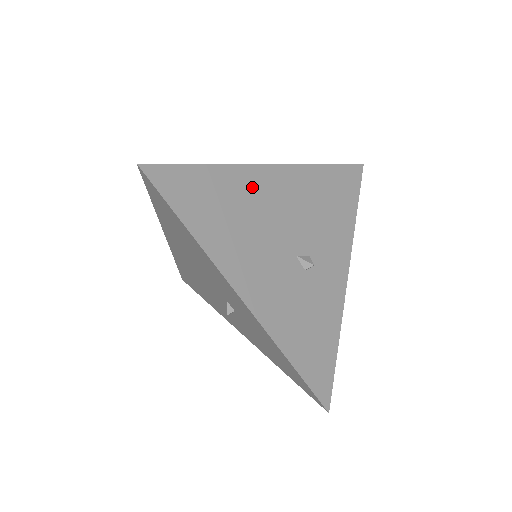
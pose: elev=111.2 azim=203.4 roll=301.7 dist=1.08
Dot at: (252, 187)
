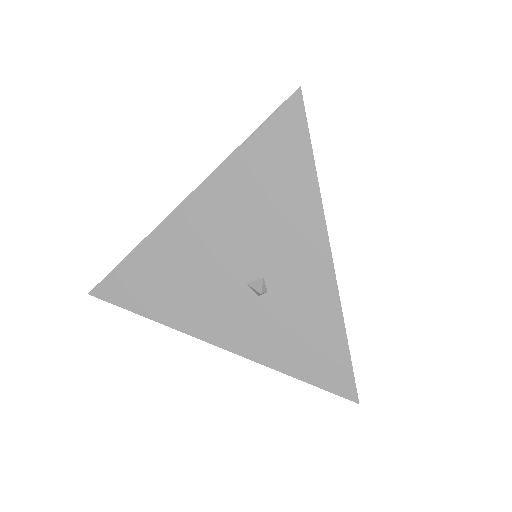
Dot at: occluded
